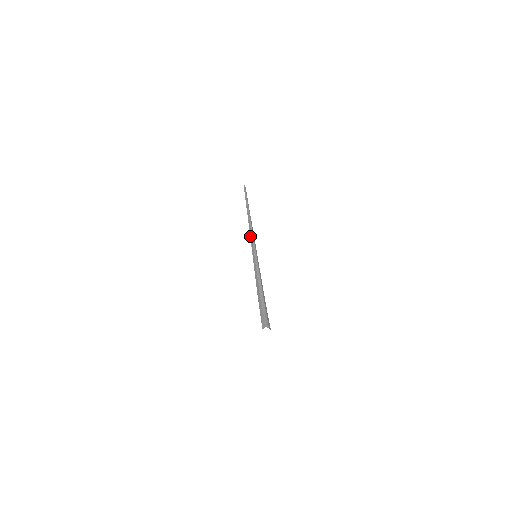
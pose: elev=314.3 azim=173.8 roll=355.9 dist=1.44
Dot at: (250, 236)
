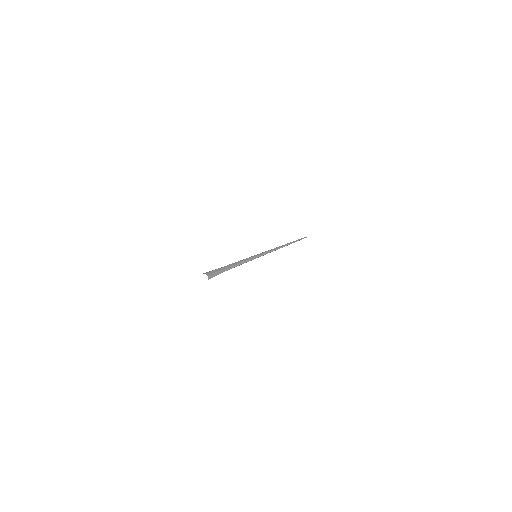
Dot at: (269, 252)
